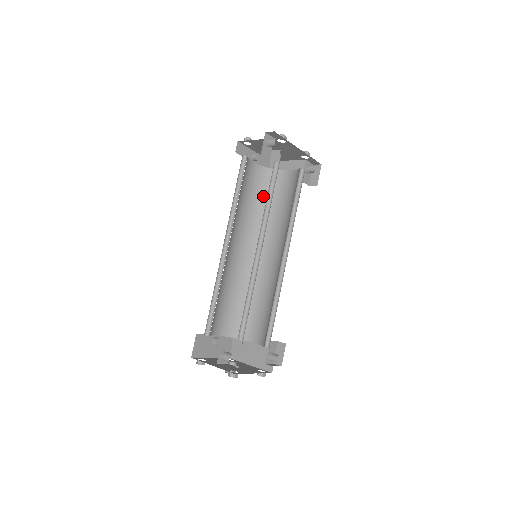
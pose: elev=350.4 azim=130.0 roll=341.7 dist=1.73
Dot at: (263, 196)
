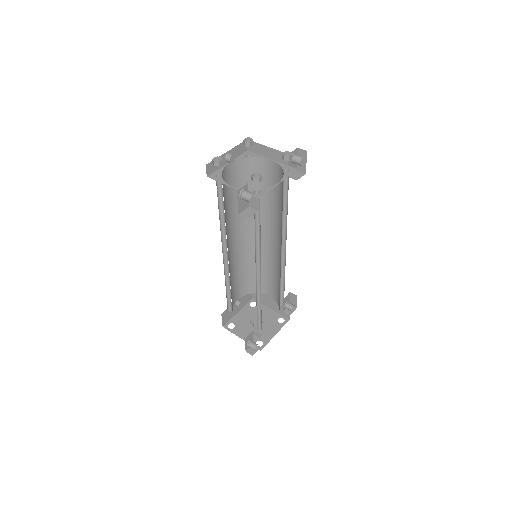
Dot at: (248, 186)
